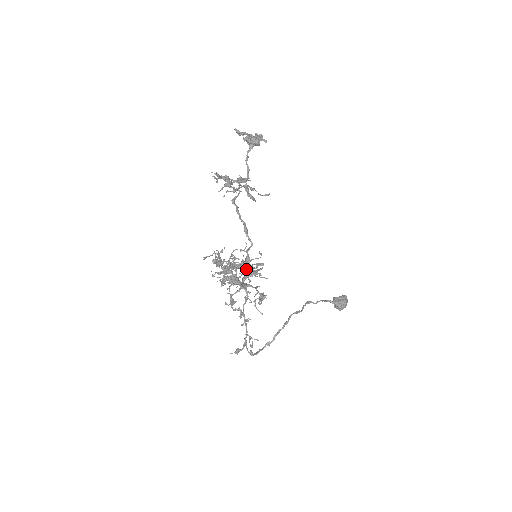
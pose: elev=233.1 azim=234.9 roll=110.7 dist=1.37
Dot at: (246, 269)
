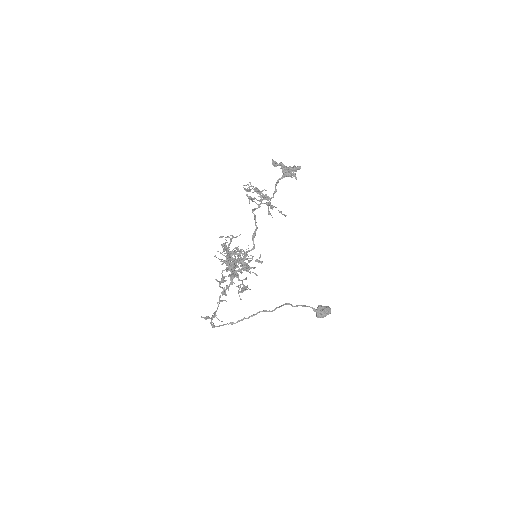
Dot at: occluded
